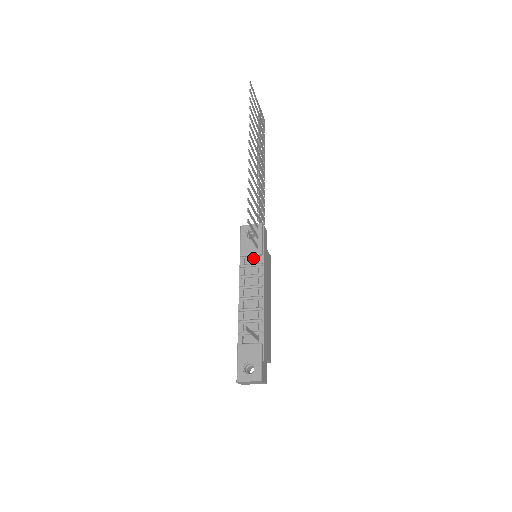
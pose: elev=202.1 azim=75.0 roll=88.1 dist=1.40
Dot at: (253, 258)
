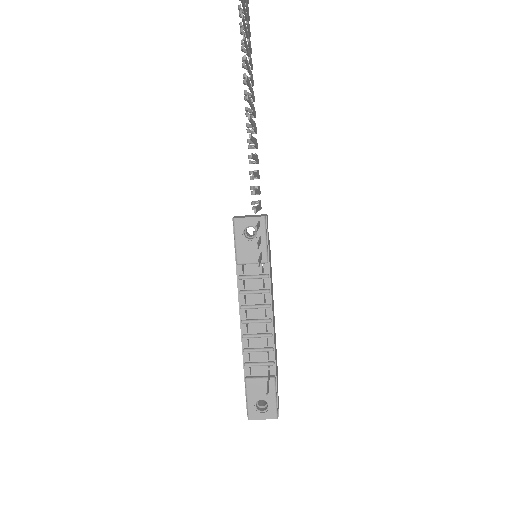
Dot at: (255, 266)
